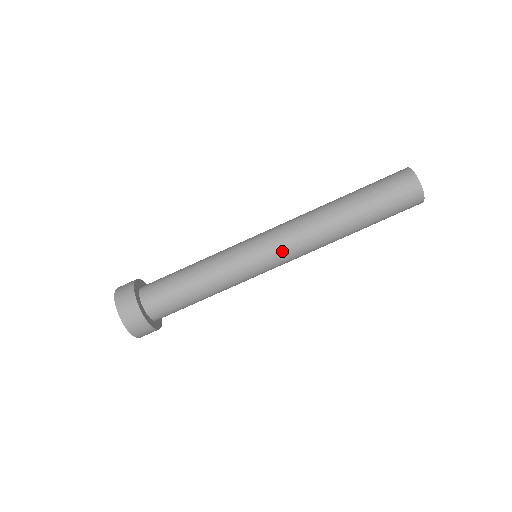
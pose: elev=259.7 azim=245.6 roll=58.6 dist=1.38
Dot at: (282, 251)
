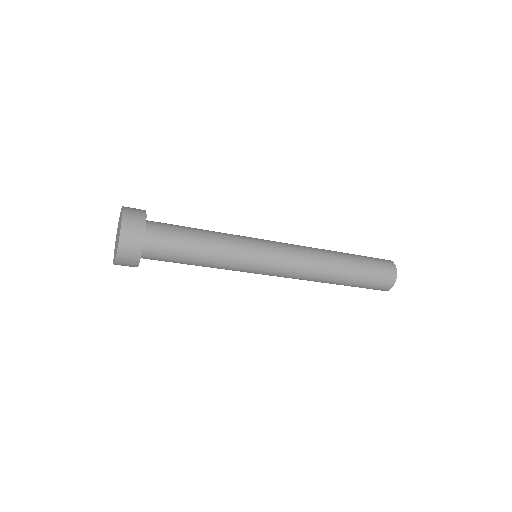
Dot at: (284, 266)
